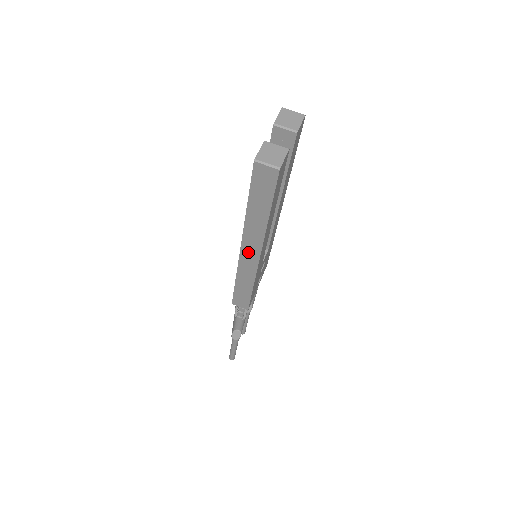
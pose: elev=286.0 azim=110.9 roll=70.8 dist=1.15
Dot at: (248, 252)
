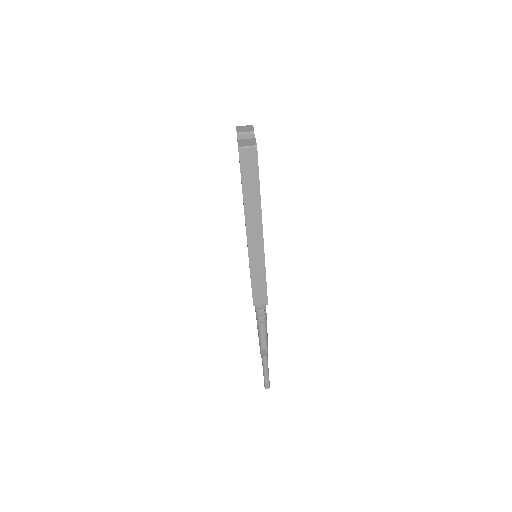
Dot at: (253, 237)
